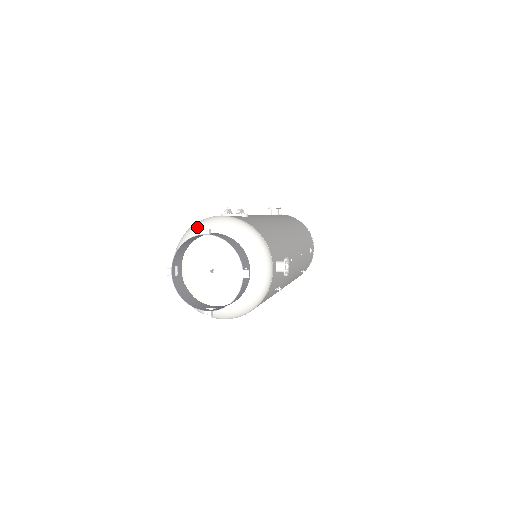
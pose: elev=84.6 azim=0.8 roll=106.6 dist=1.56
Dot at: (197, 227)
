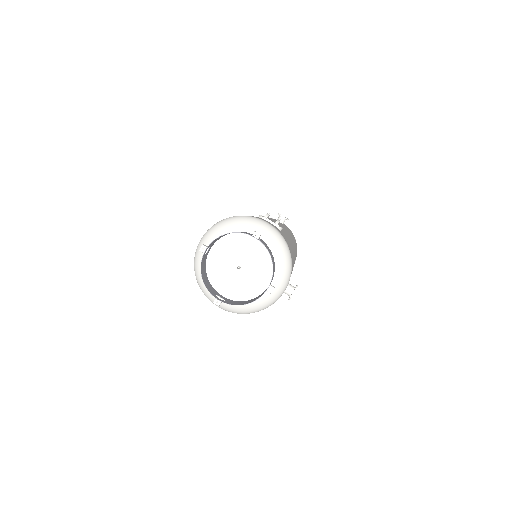
Dot at: (244, 221)
